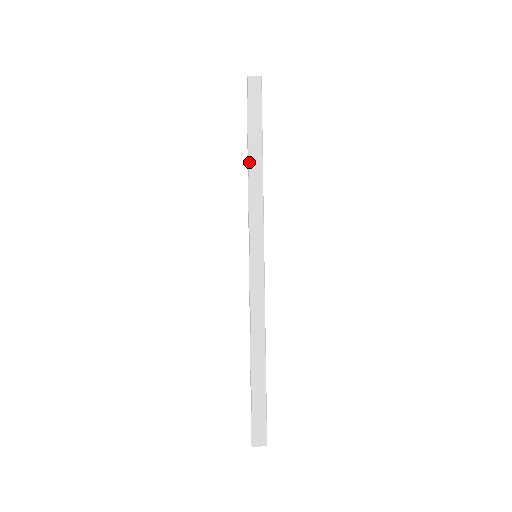
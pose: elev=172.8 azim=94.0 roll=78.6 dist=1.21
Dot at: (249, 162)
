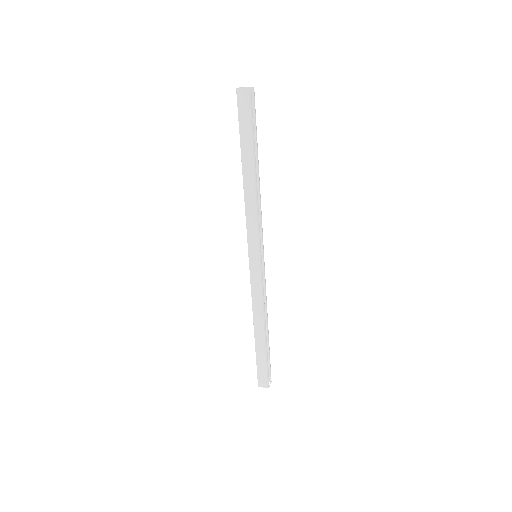
Dot at: (243, 177)
